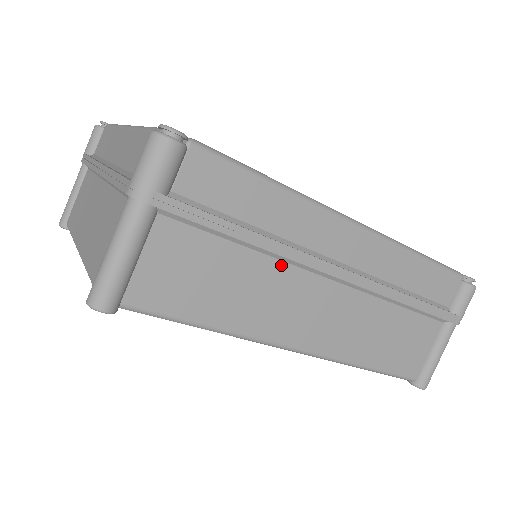
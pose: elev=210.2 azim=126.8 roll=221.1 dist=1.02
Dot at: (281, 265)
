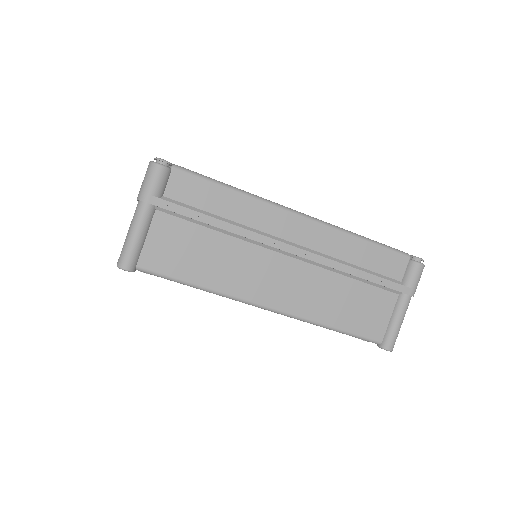
Dot at: (245, 244)
